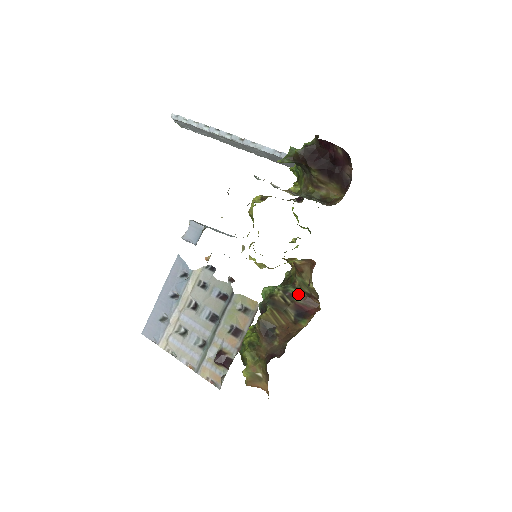
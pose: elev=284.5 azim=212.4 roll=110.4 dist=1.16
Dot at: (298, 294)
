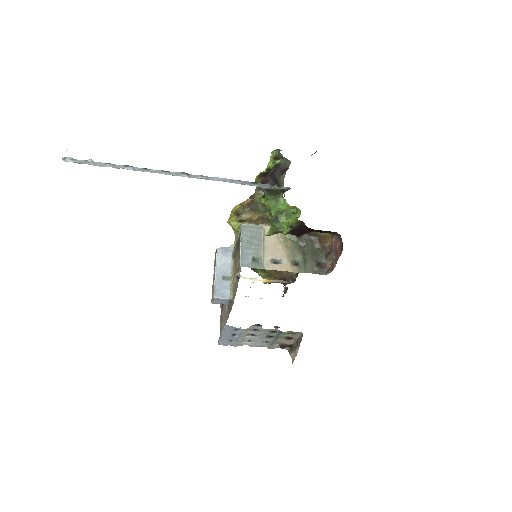
Dot at: occluded
